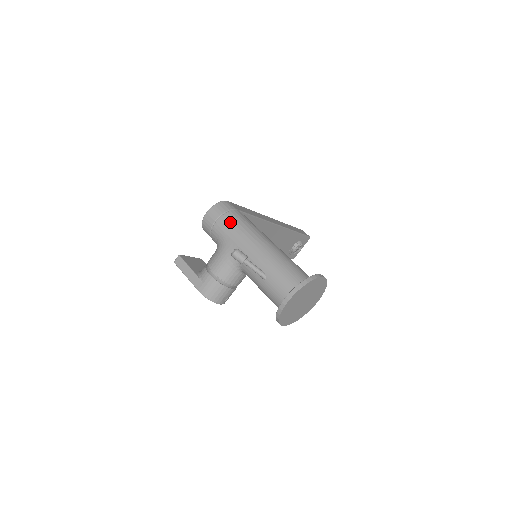
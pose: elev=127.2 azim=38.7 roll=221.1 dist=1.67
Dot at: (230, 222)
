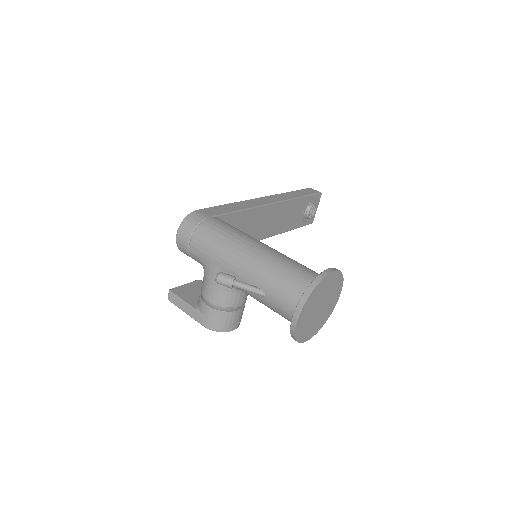
Dot at: (204, 238)
